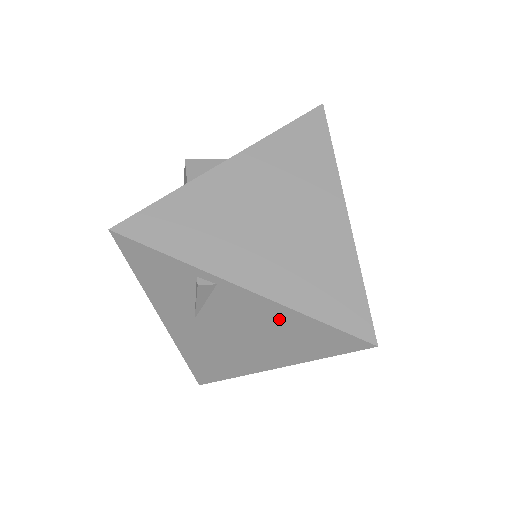
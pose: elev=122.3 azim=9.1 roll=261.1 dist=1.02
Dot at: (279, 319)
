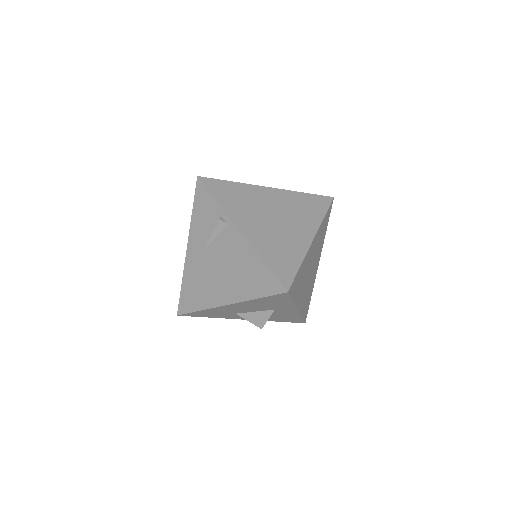
Dot at: (247, 258)
